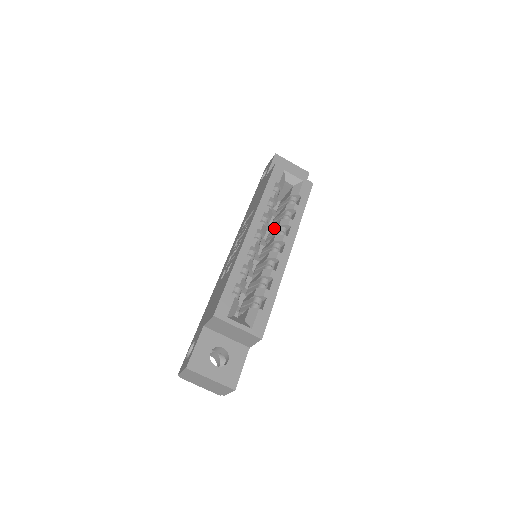
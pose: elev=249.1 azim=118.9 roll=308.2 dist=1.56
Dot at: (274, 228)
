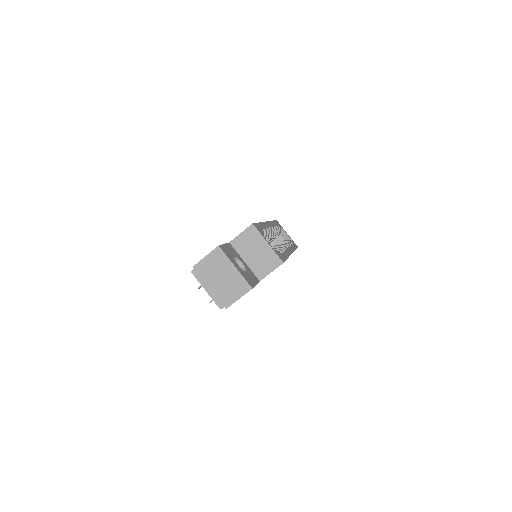
Dot at: occluded
